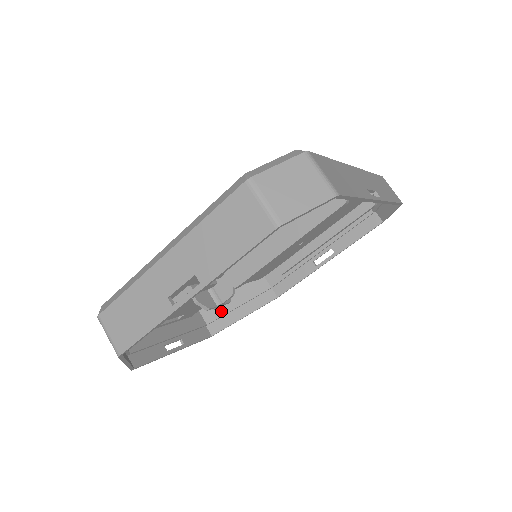
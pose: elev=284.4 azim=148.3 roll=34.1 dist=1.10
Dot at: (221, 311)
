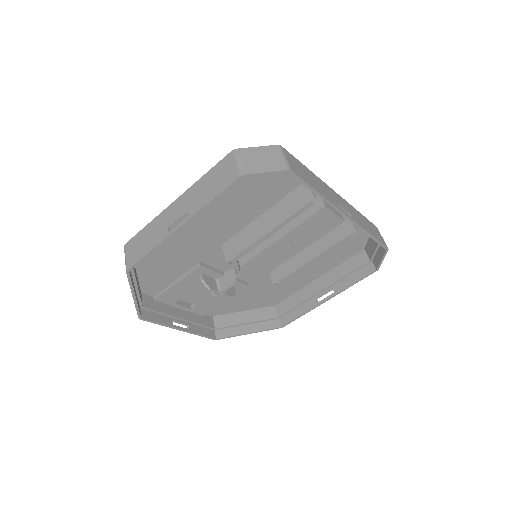
Dot at: (230, 322)
